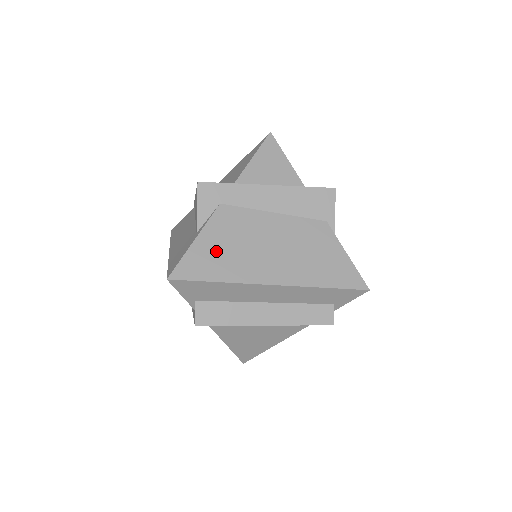
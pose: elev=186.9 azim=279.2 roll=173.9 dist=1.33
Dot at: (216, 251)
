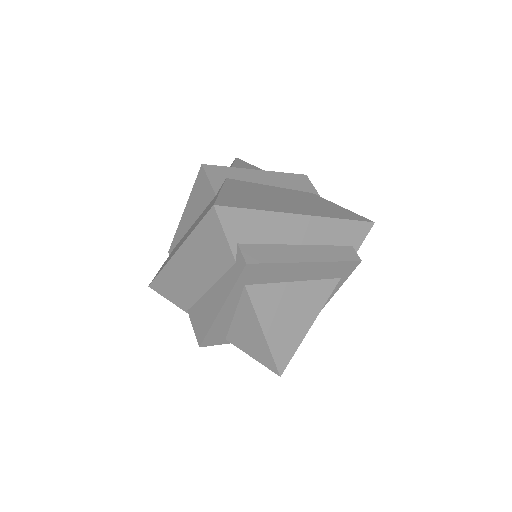
Dot at: (243, 196)
